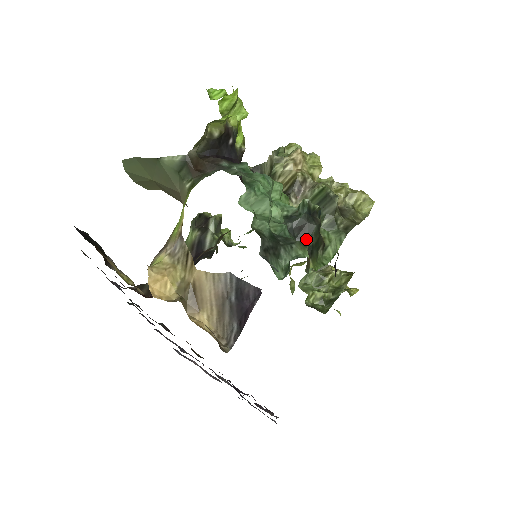
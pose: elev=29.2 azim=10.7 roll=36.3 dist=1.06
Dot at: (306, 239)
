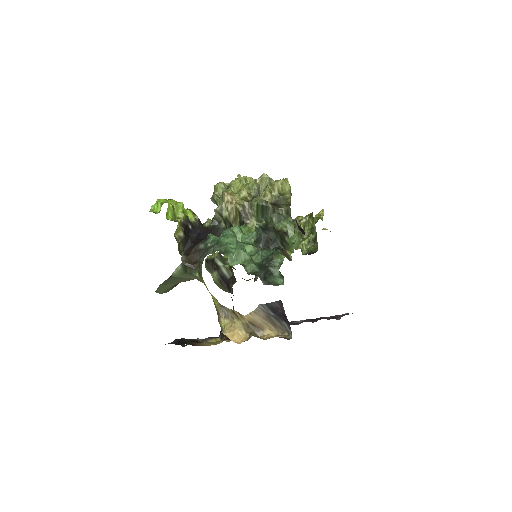
Dot at: (275, 243)
